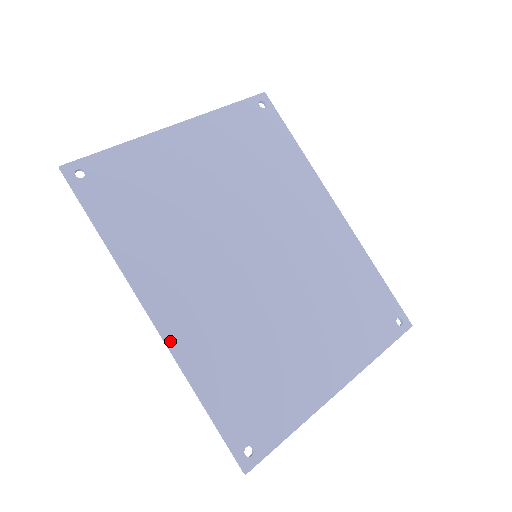
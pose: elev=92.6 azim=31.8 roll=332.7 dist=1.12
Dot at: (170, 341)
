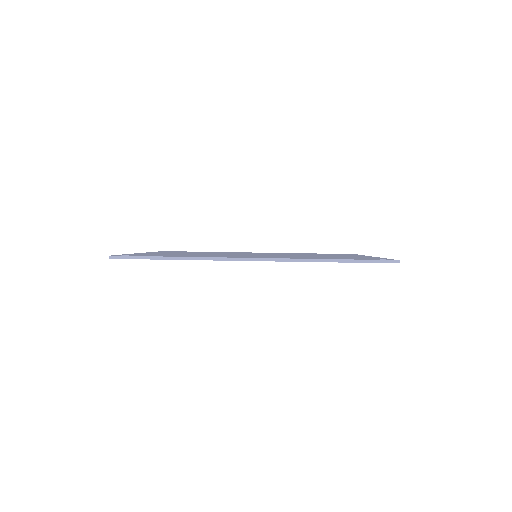
Dot at: (277, 258)
